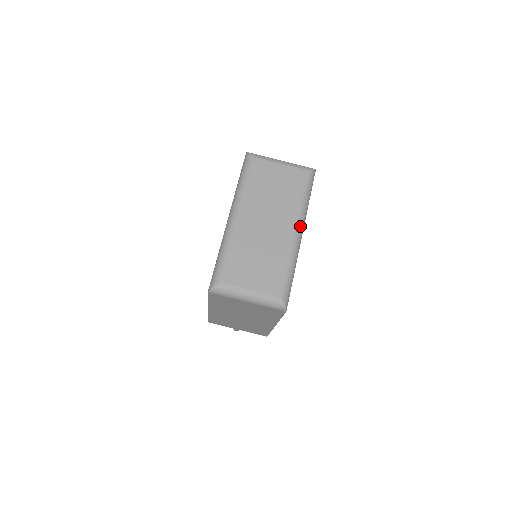
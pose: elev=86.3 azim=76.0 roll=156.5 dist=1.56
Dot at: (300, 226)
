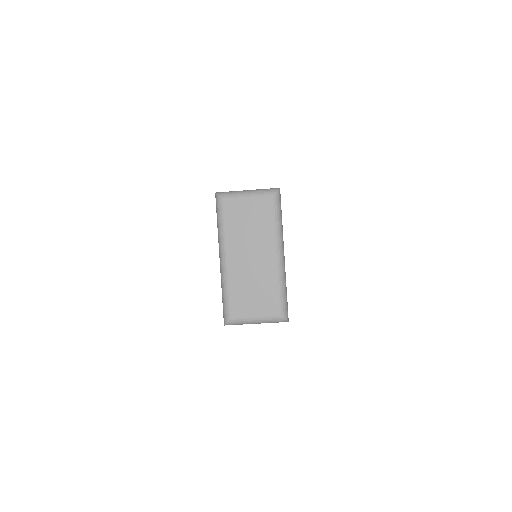
Dot at: (280, 249)
